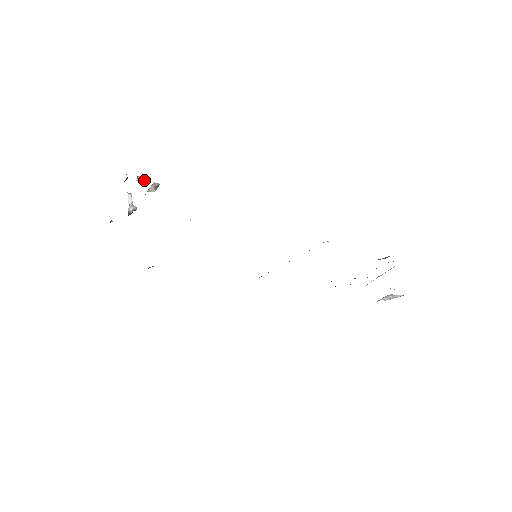
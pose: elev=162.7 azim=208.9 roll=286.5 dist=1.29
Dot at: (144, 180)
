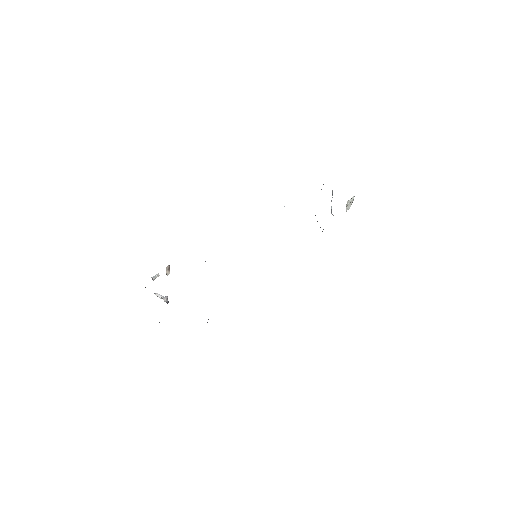
Dot at: (157, 276)
